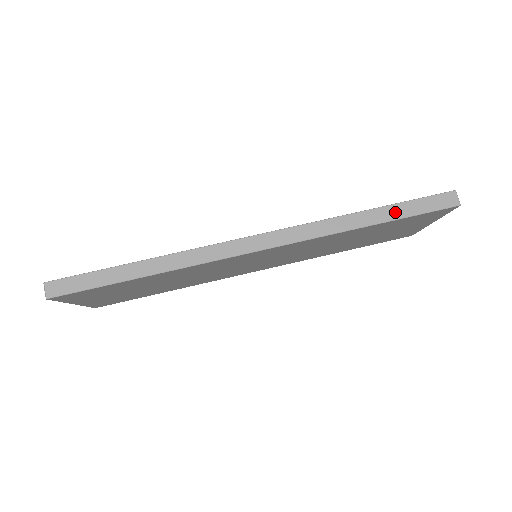
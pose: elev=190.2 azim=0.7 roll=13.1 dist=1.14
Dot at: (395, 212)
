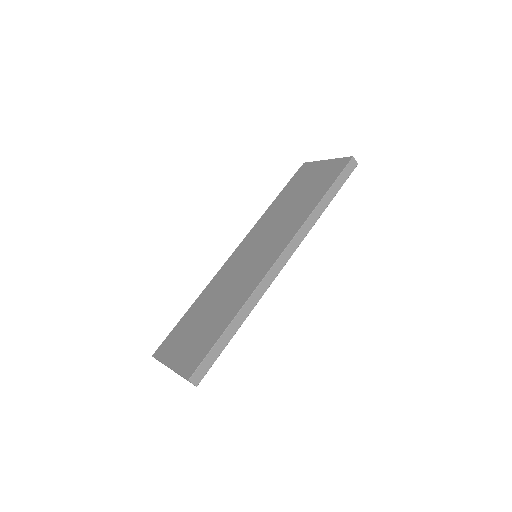
Dot at: (334, 190)
